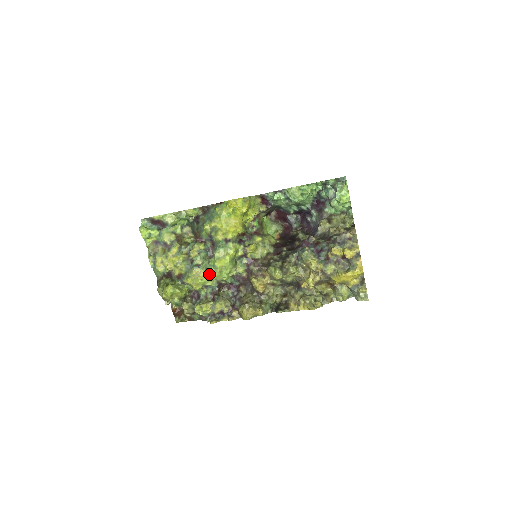
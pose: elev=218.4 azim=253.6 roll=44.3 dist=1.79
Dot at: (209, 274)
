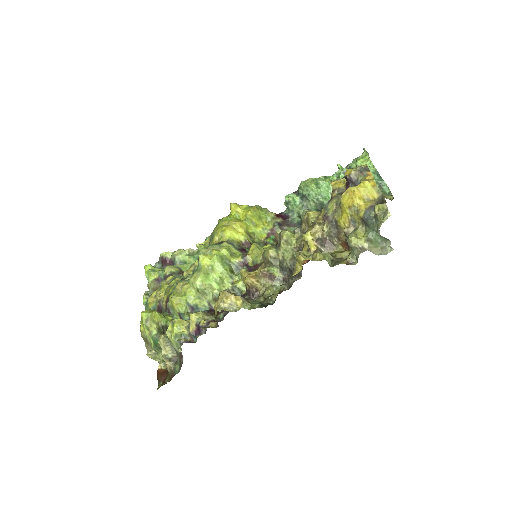
Dot at: (192, 279)
